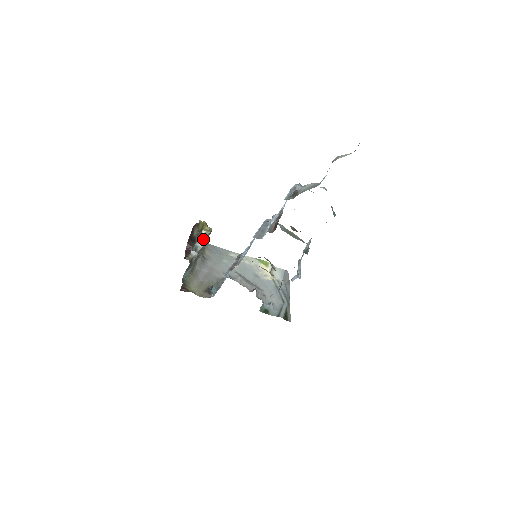
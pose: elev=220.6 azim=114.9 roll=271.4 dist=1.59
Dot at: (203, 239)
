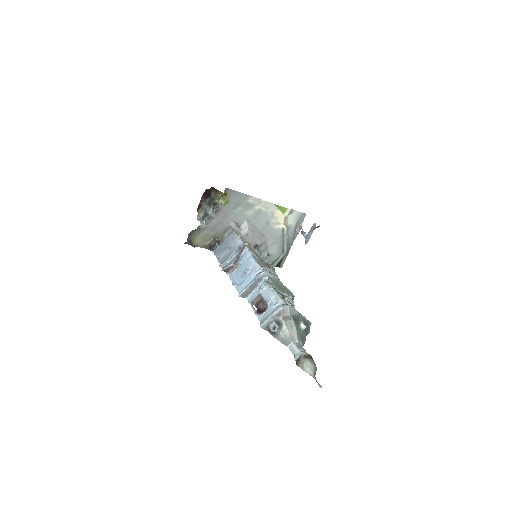
Dot at: (218, 203)
